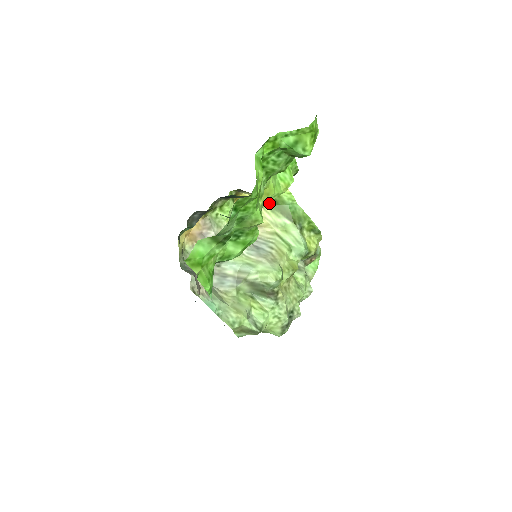
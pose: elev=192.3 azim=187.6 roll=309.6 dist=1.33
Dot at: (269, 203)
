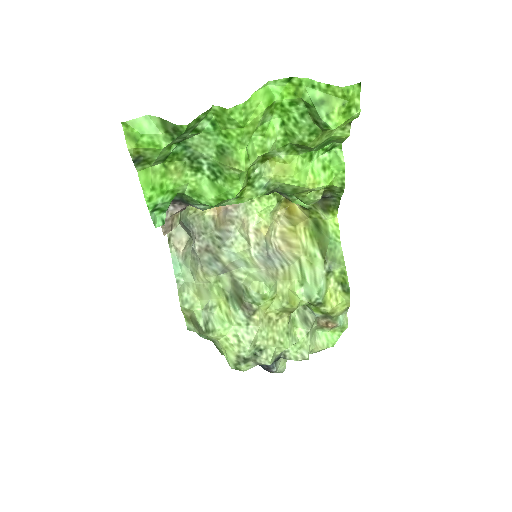
Dot at: (313, 227)
